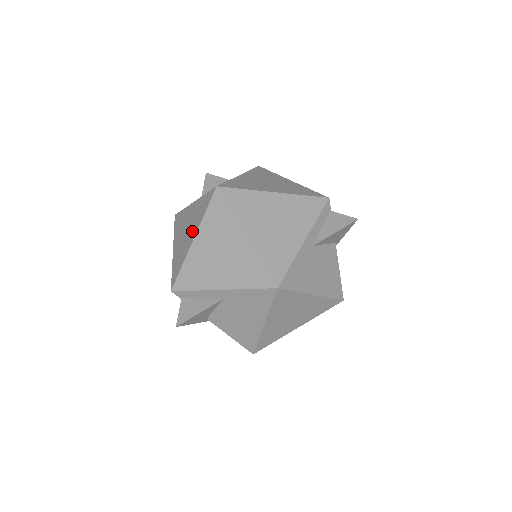
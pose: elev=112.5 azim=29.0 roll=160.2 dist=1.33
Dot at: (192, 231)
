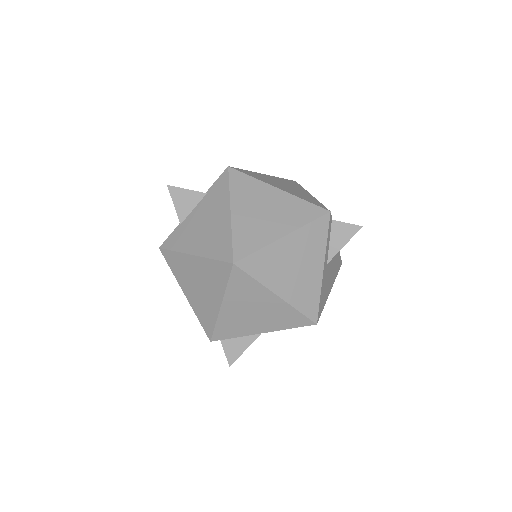
Dot at: (213, 294)
